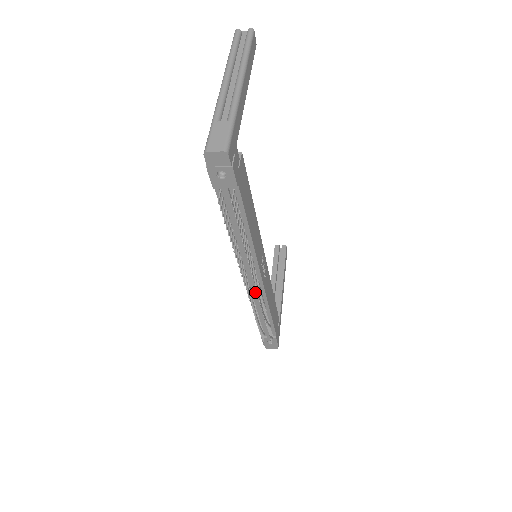
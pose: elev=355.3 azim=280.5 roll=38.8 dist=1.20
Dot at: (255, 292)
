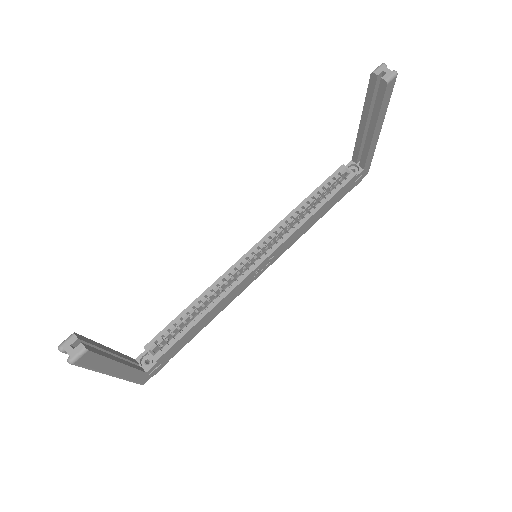
Dot at: occluded
